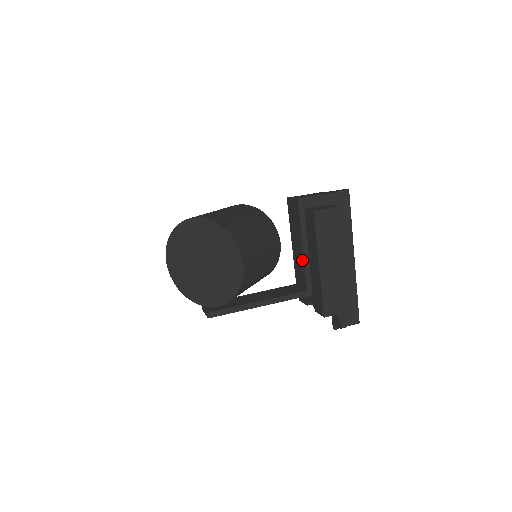
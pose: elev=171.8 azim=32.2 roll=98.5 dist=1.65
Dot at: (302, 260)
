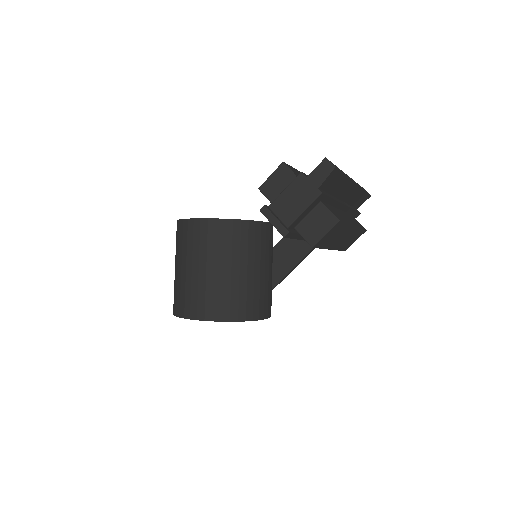
Dot at: occluded
